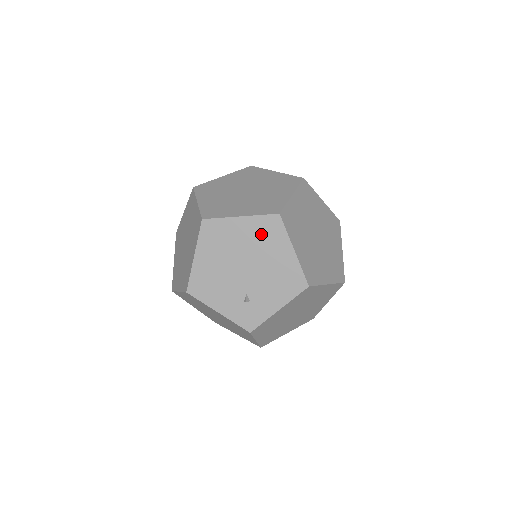
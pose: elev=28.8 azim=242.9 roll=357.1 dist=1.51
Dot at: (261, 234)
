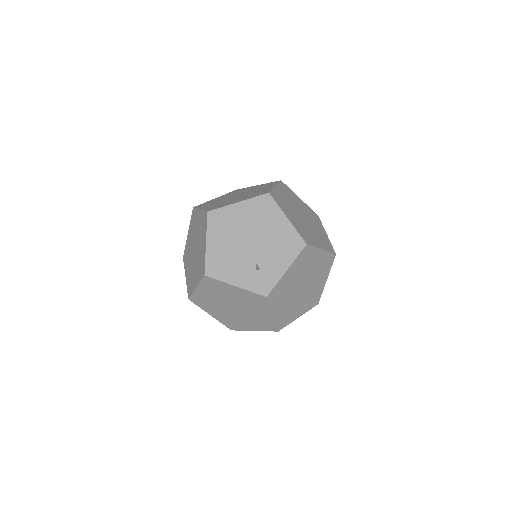
Dot at: (258, 212)
